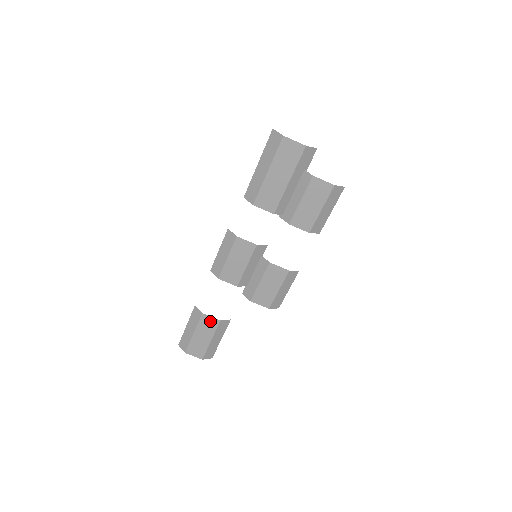
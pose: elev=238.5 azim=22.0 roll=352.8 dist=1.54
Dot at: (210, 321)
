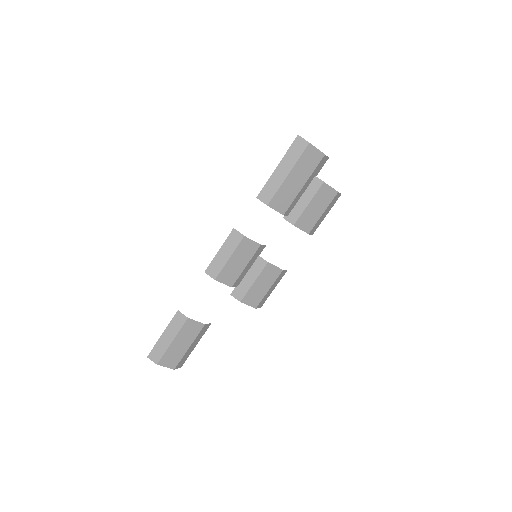
Dot at: (194, 326)
